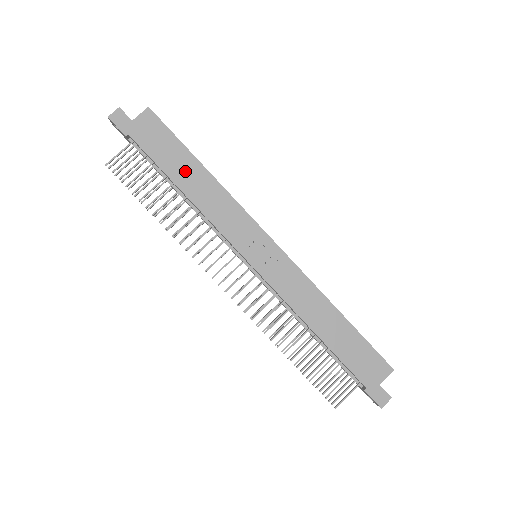
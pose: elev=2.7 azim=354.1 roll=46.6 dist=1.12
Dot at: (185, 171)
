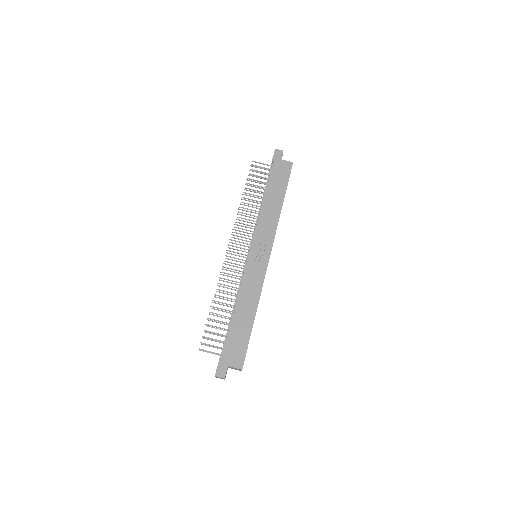
Dot at: (275, 195)
